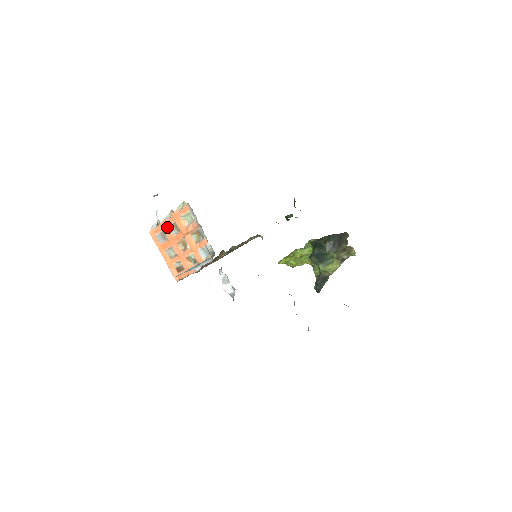
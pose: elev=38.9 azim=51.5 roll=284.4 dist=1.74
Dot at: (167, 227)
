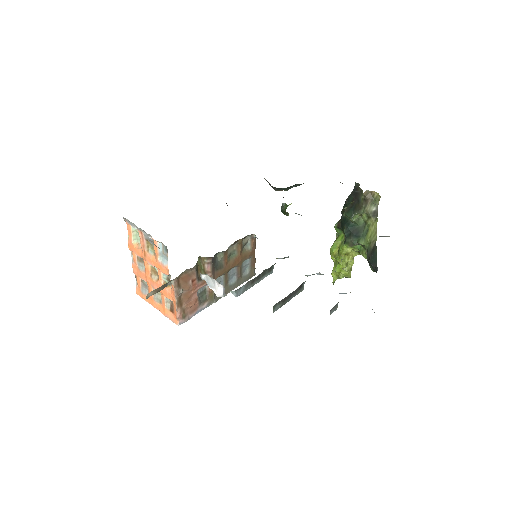
Dot at: (138, 269)
